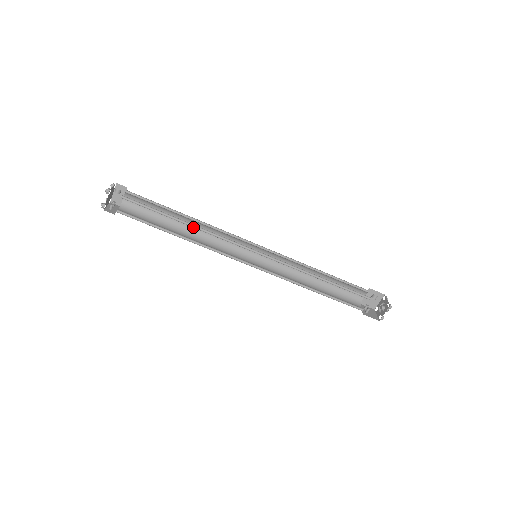
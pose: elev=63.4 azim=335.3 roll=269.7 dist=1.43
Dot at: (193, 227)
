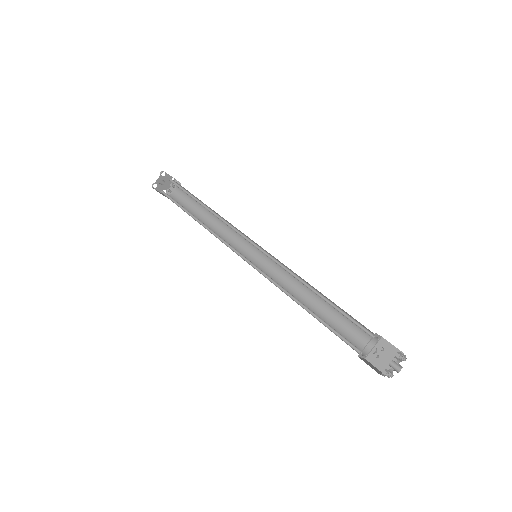
Dot at: (201, 223)
